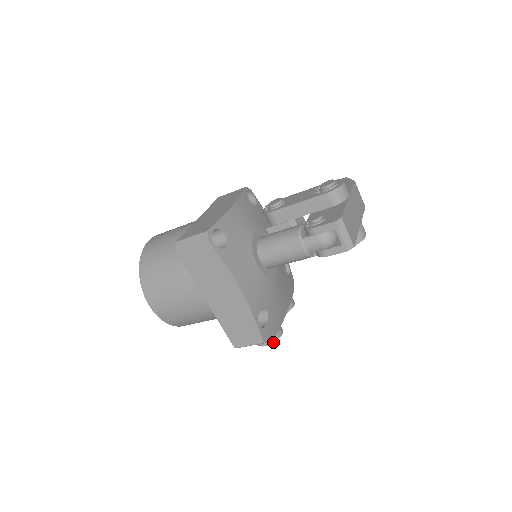
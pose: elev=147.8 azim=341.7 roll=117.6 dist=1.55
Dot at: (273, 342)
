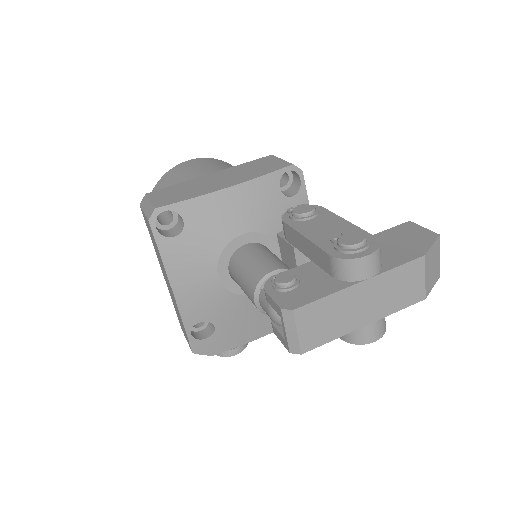
Dot at: (219, 355)
